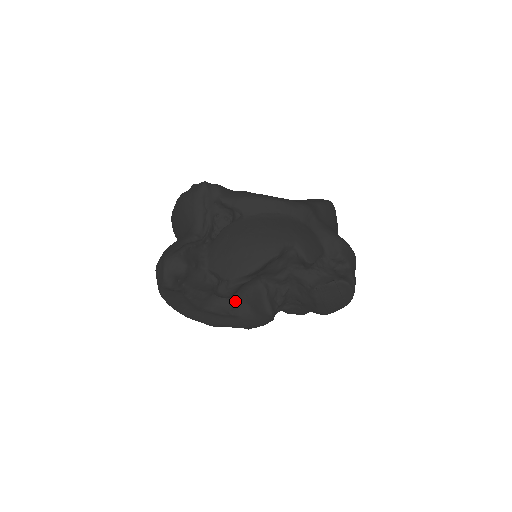
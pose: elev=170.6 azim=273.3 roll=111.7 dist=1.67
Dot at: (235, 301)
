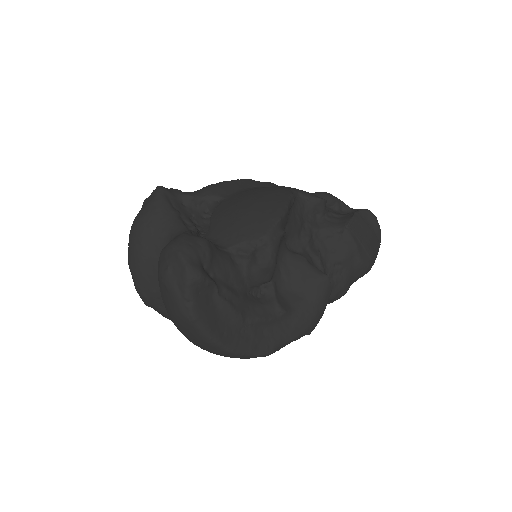
Dot at: (276, 293)
